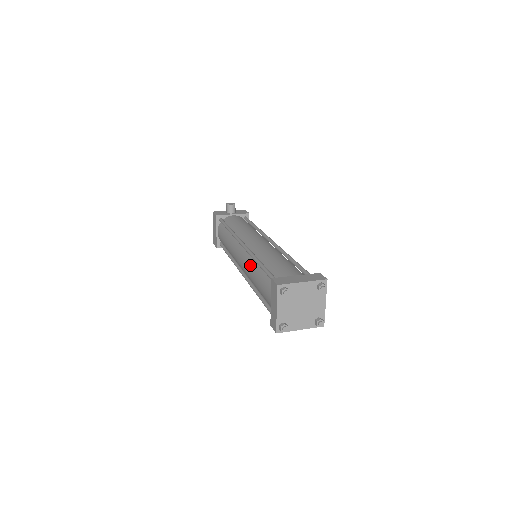
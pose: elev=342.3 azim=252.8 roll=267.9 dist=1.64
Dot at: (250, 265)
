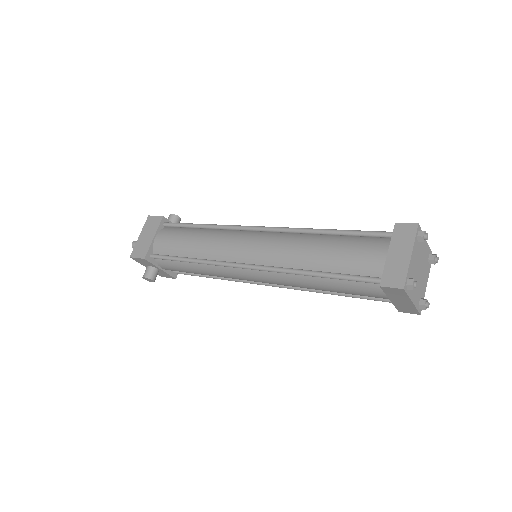
Dot at: (295, 239)
